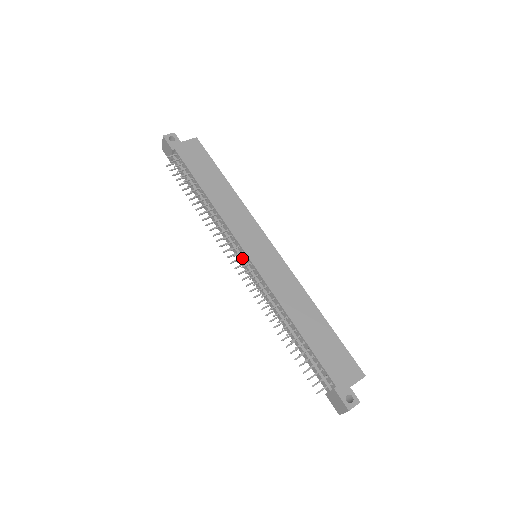
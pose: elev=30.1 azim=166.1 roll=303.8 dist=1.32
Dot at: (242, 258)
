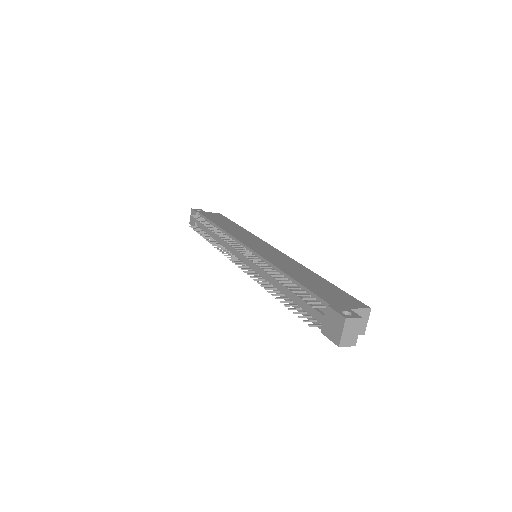
Dot at: occluded
